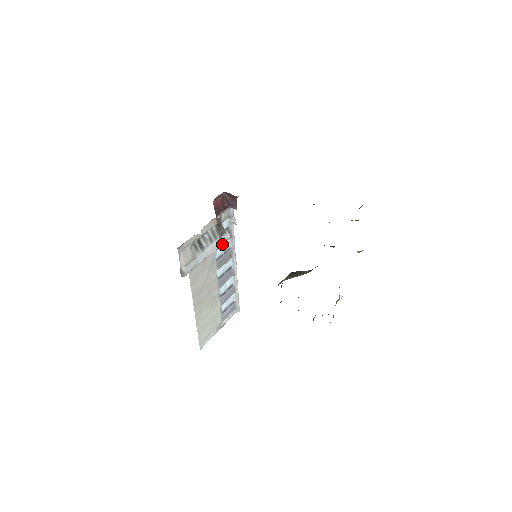
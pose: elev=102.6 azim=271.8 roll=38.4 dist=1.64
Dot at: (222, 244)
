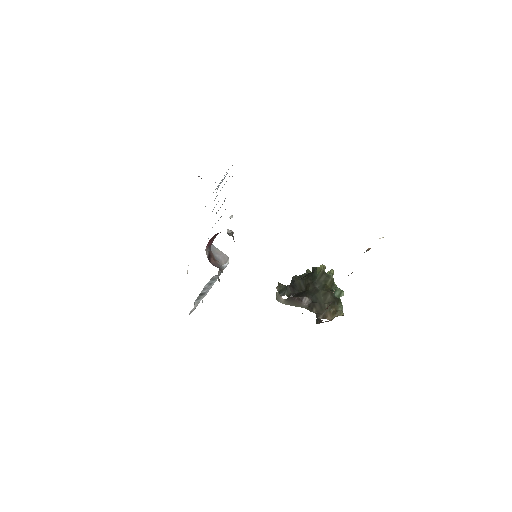
Dot at: occluded
